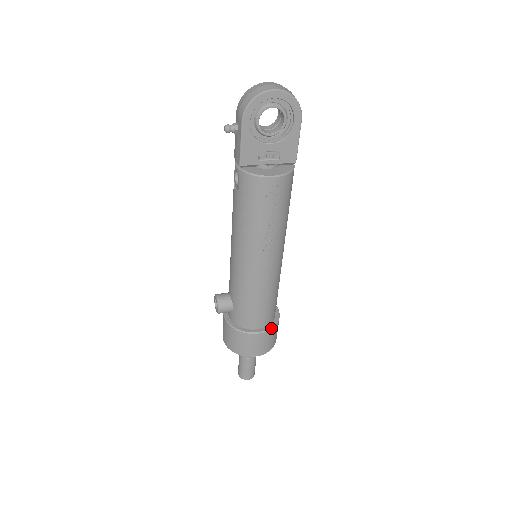
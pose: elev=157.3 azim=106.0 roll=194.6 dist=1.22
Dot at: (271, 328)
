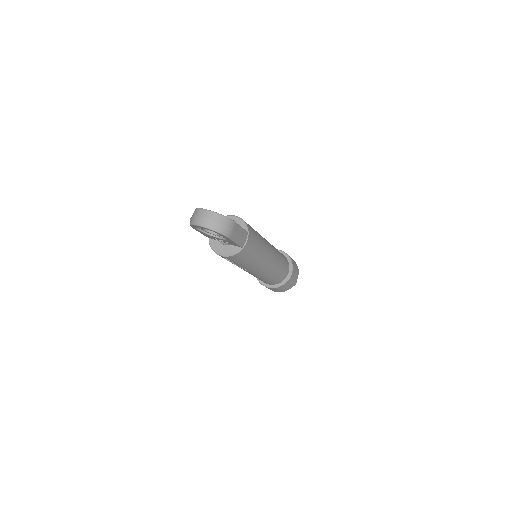
Dot at: (276, 287)
